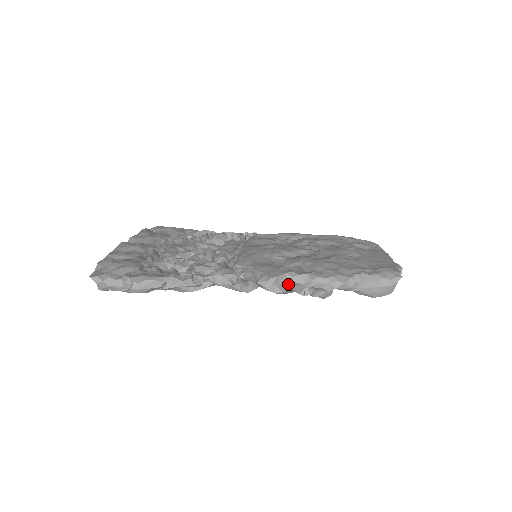
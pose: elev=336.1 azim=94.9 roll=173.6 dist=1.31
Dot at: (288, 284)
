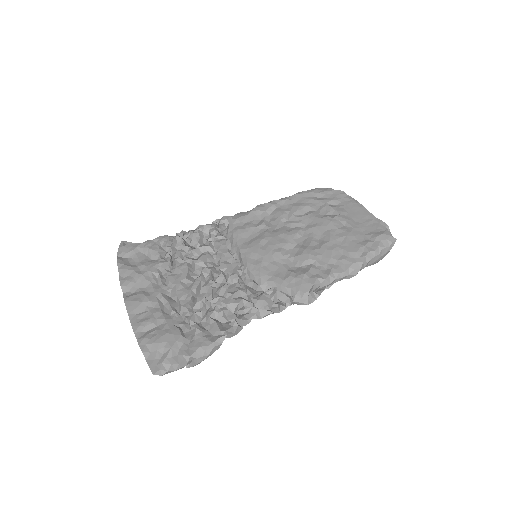
Dot at: (317, 290)
